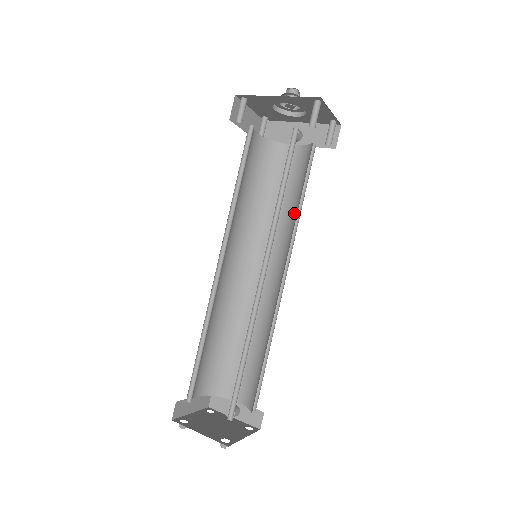
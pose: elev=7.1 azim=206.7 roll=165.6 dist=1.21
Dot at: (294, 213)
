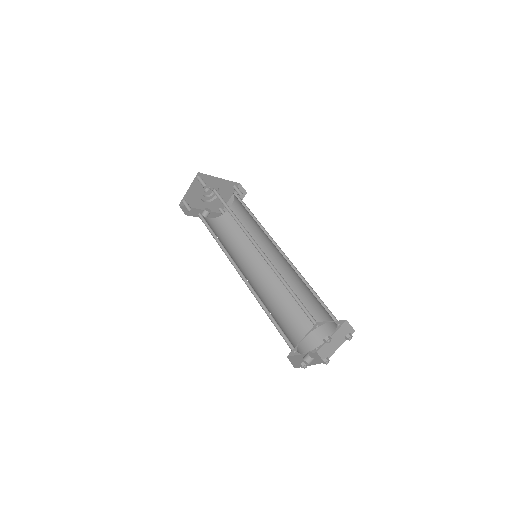
Dot at: (241, 245)
